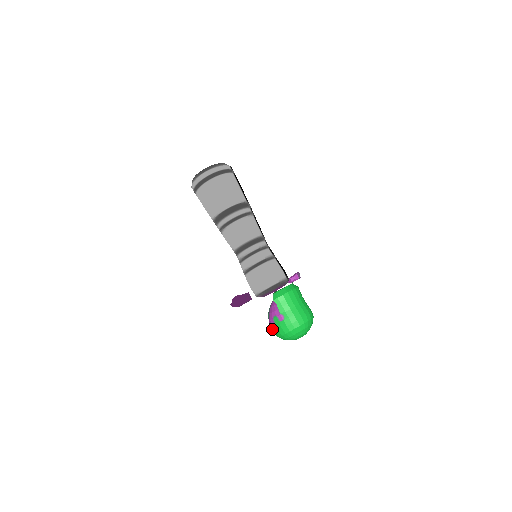
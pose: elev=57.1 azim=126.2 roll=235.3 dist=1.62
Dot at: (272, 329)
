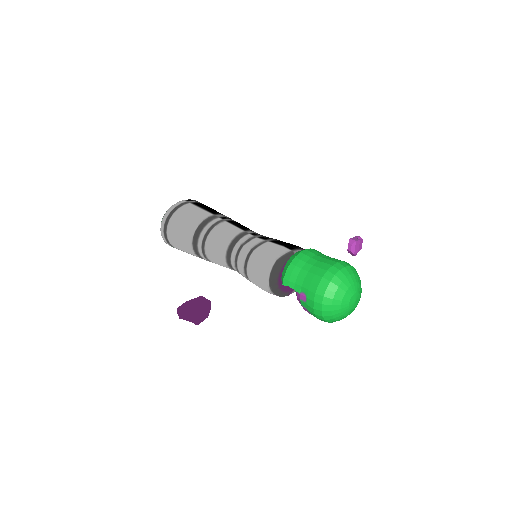
Dot at: occluded
